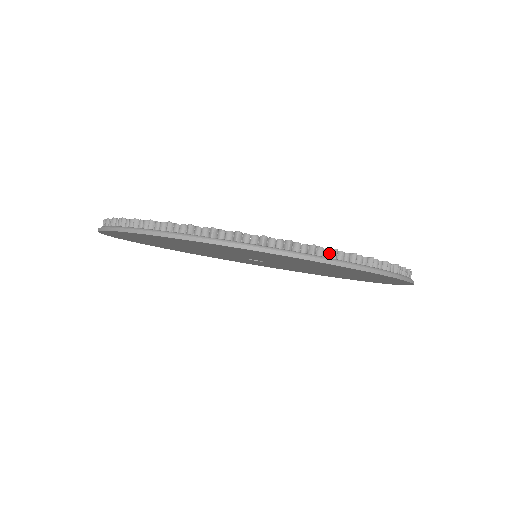
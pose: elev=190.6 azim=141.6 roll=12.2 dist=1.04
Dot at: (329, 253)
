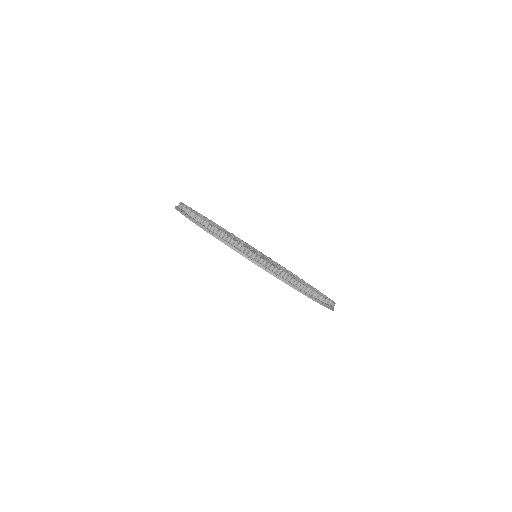
Dot at: (265, 264)
